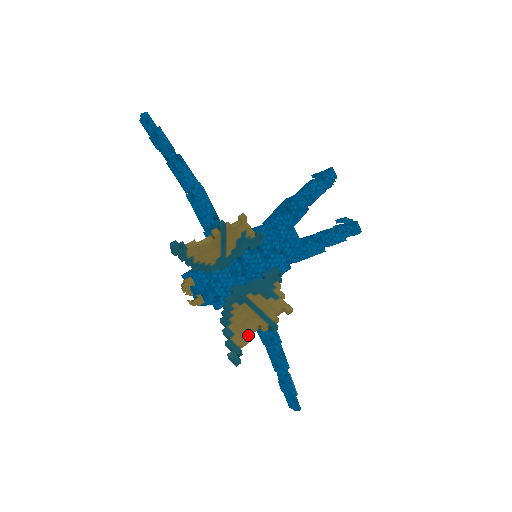
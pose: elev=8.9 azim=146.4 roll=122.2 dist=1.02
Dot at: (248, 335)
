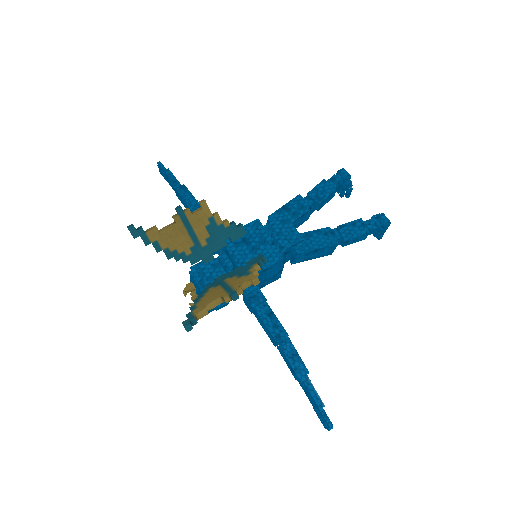
Dot at: (210, 308)
